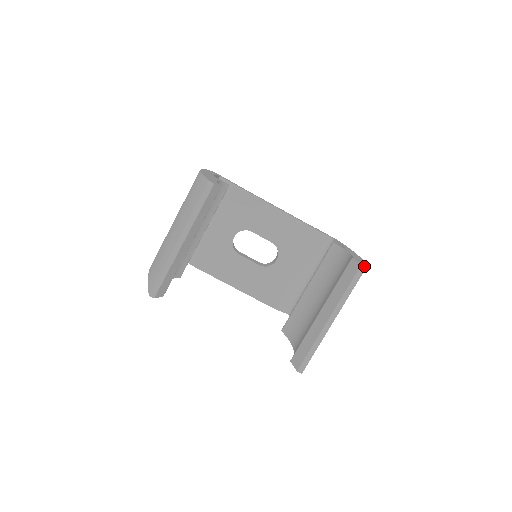
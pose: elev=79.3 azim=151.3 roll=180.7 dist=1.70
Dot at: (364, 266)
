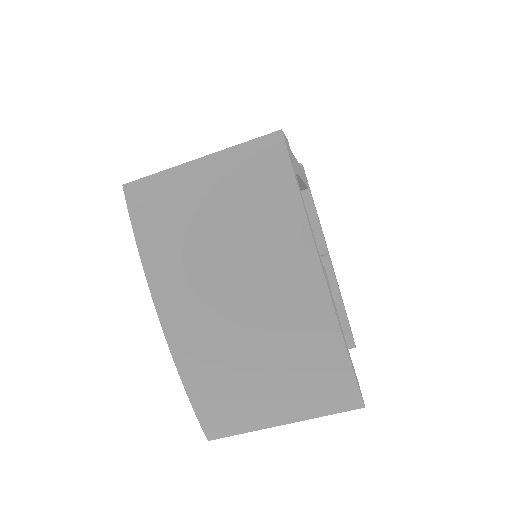
Dot at: occluded
